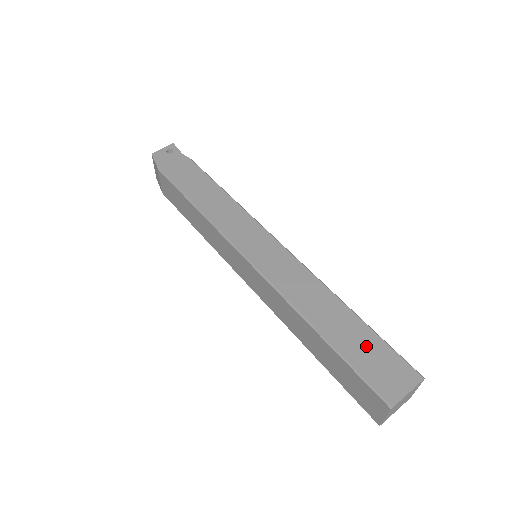
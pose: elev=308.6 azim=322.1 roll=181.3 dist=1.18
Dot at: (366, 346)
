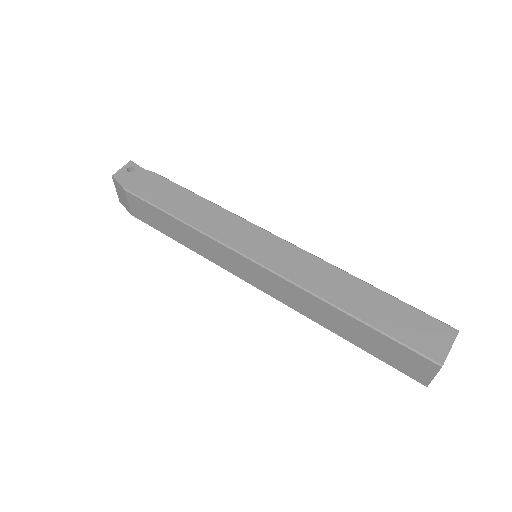
Dot at: (397, 315)
